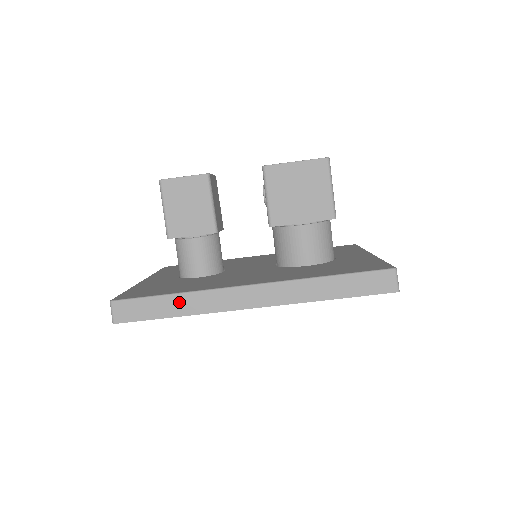
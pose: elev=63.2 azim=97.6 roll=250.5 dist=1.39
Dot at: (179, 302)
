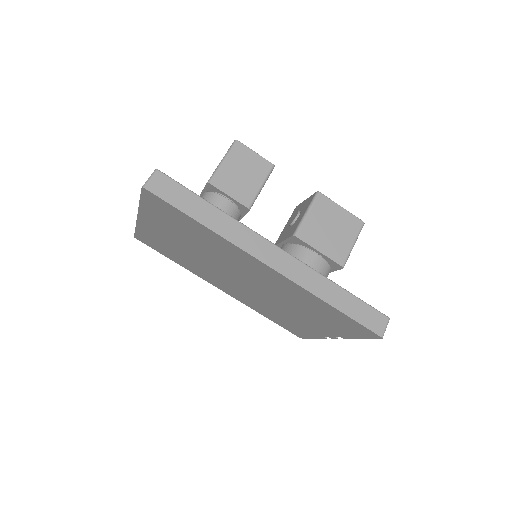
Dot at: (214, 215)
